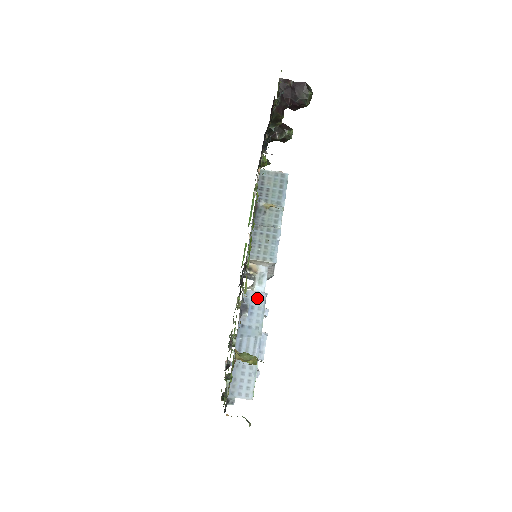
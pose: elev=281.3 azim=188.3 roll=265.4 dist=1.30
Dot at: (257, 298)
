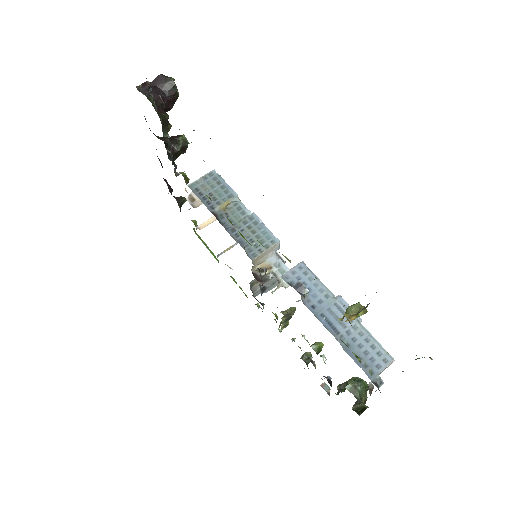
Dot at: (299, 273)
